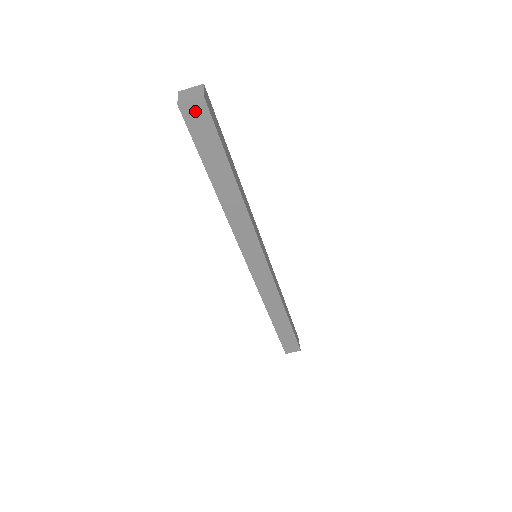
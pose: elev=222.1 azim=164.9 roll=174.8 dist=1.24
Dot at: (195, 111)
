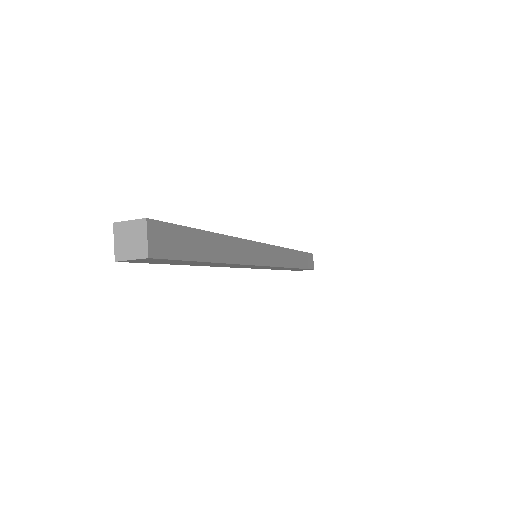
Dot at: (141, 260)
